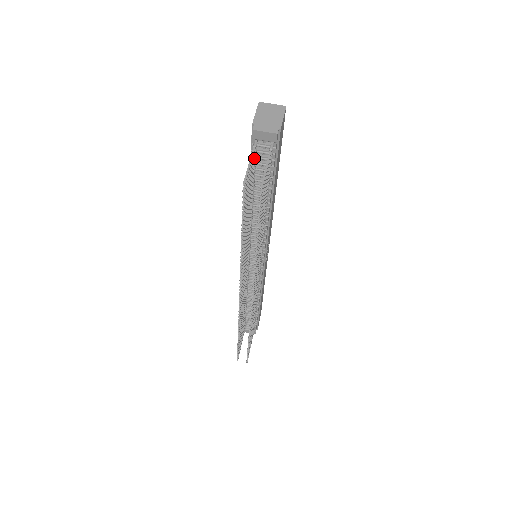
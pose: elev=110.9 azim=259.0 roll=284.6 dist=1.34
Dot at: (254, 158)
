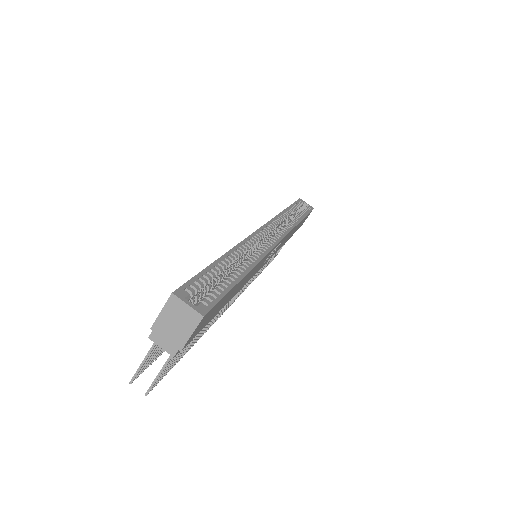
Dot at: occluded
